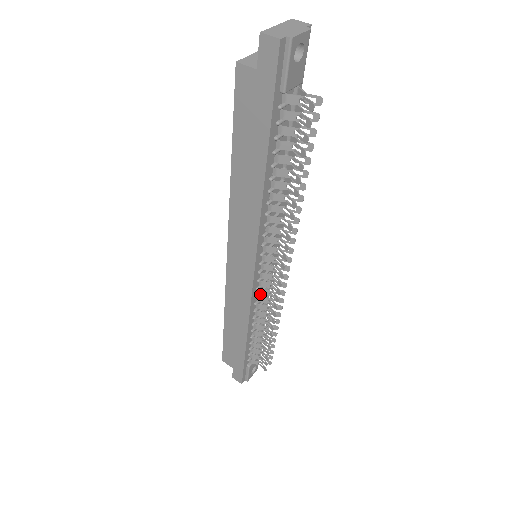
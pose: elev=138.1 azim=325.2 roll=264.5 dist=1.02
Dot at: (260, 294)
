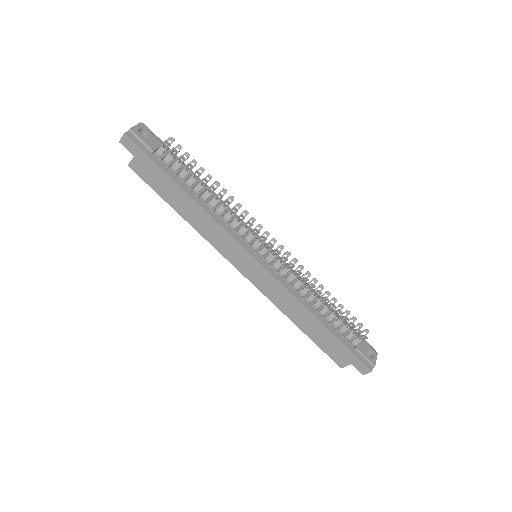
Dot at: (288, 279)
